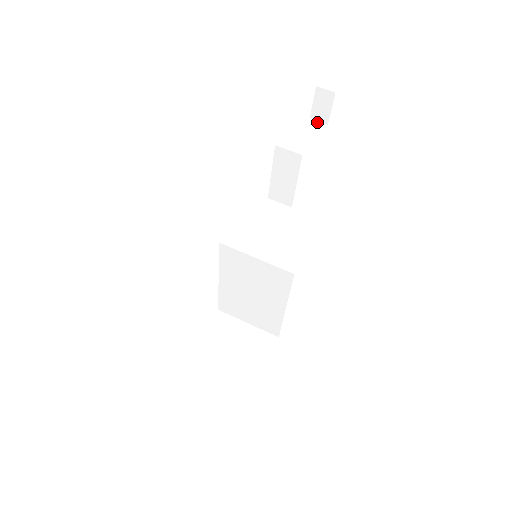
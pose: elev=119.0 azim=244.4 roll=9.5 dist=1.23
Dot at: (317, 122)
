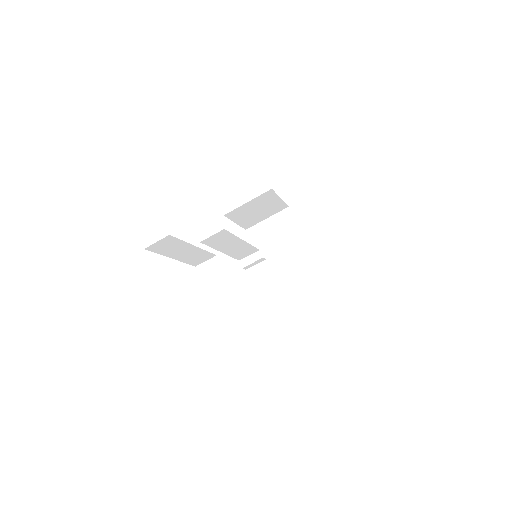
Dot at: (156, 244)
